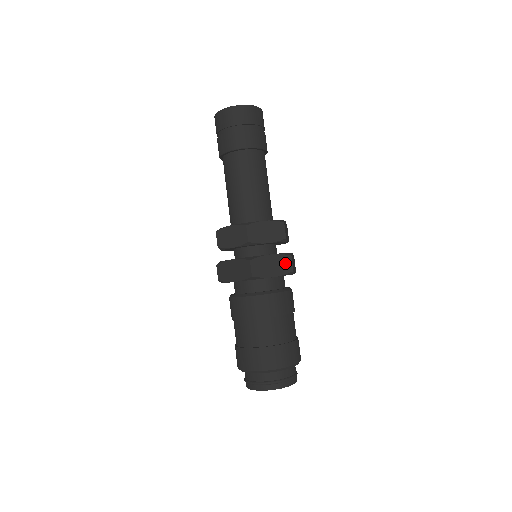
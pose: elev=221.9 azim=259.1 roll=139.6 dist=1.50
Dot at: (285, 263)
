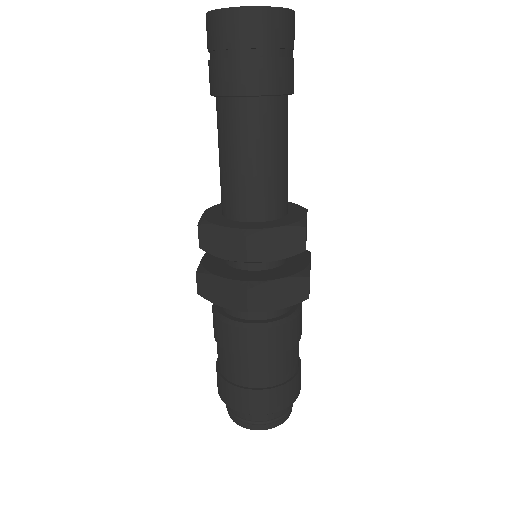
Dot at: (299, 288)
